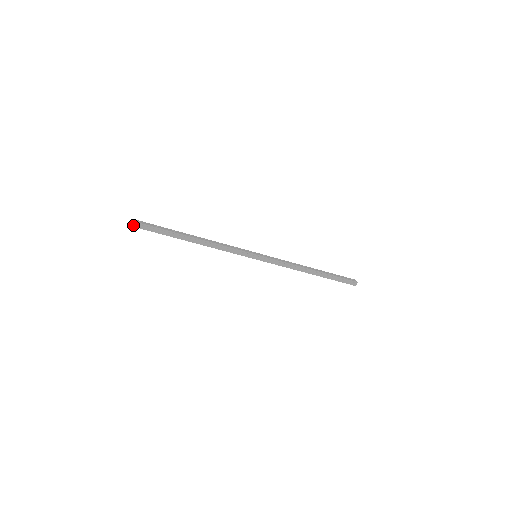
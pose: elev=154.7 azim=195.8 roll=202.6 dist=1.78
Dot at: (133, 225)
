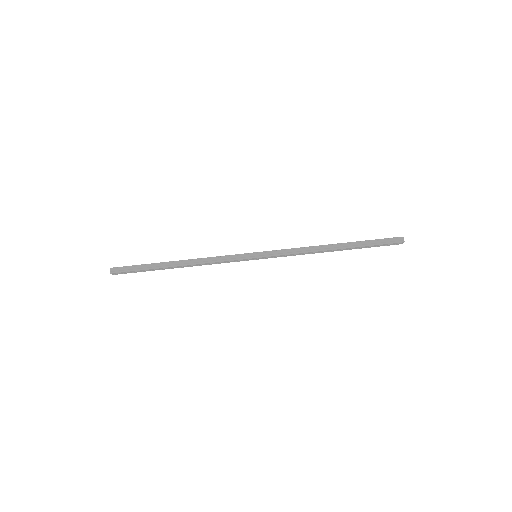
Dot at: (112, 272)
